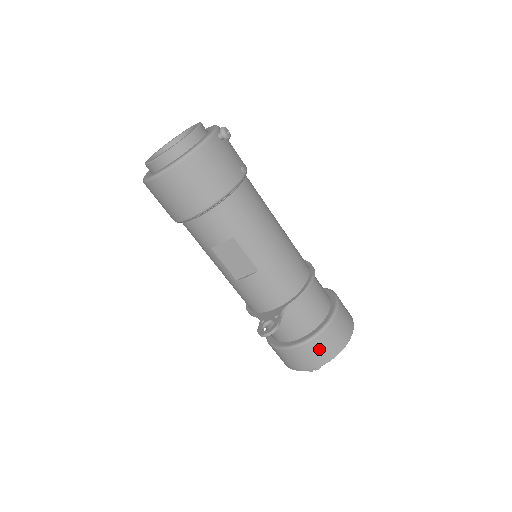
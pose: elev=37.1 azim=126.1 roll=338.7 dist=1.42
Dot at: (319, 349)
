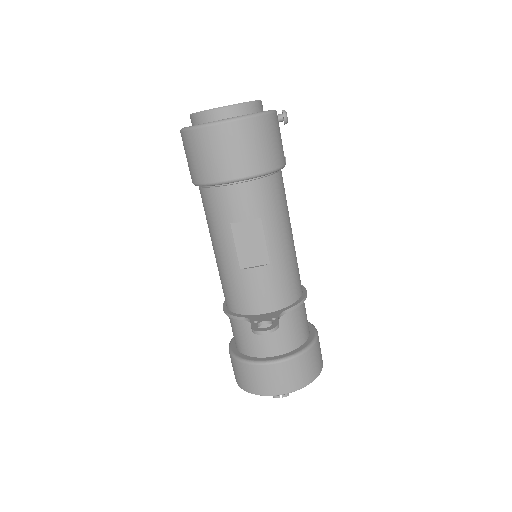
Dot at: (297, 371)
